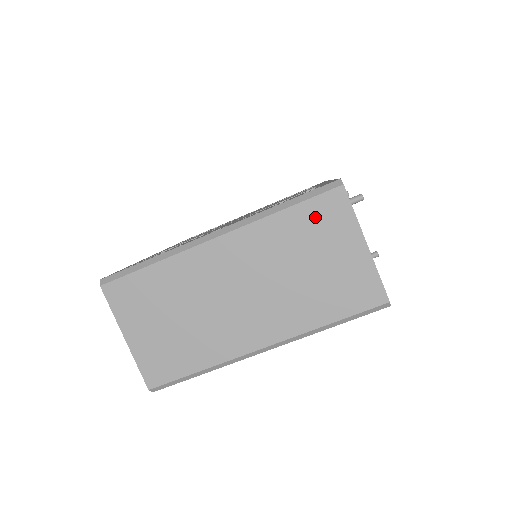
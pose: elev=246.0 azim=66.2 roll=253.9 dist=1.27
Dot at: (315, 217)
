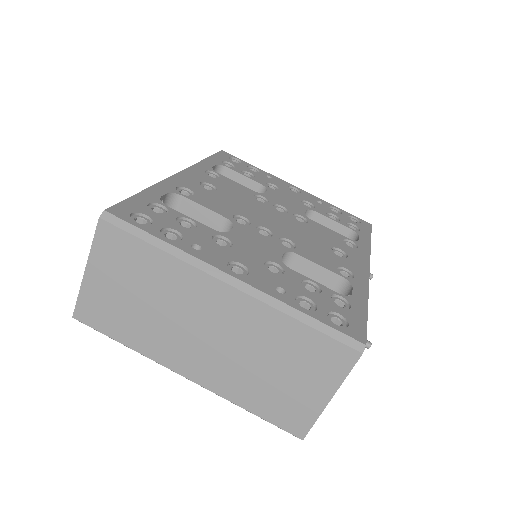
Dot at: (317, 349)
